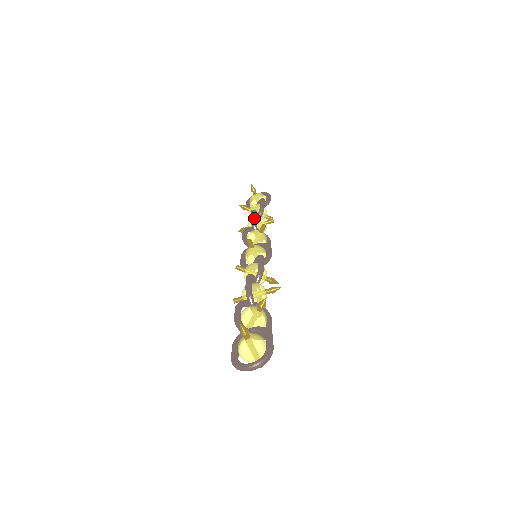
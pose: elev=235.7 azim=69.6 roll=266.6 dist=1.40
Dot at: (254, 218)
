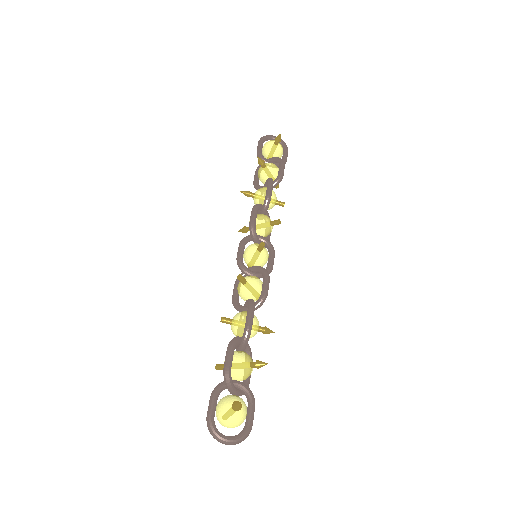
Dot at: occluded
